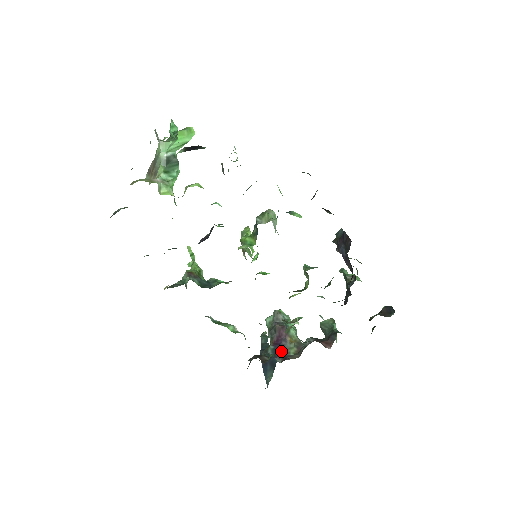
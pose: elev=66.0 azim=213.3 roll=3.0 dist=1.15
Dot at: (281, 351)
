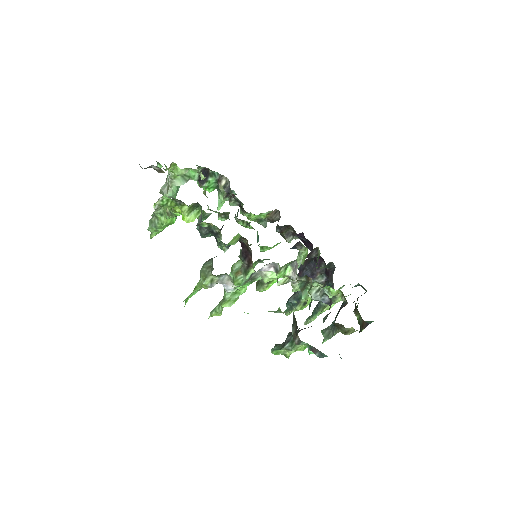
Dot at: occluded
